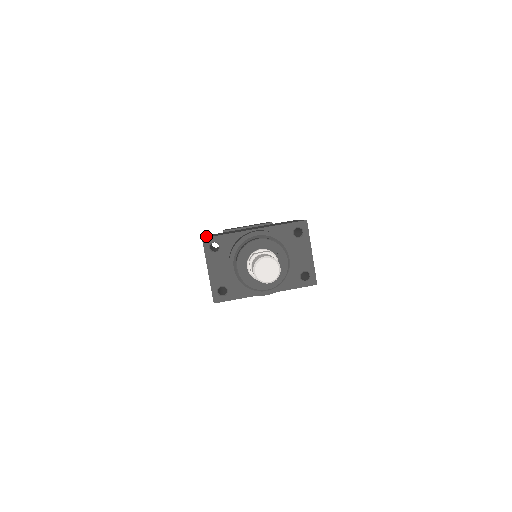
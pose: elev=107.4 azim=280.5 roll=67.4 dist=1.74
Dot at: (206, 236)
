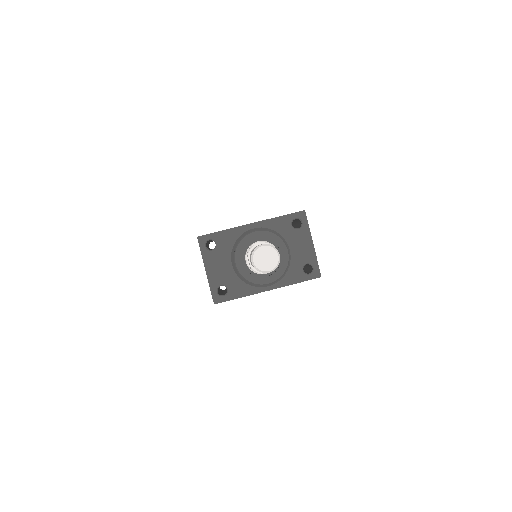
Dot at: occluded
